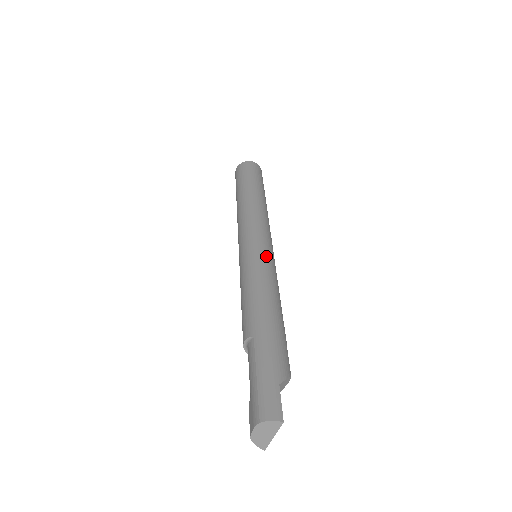
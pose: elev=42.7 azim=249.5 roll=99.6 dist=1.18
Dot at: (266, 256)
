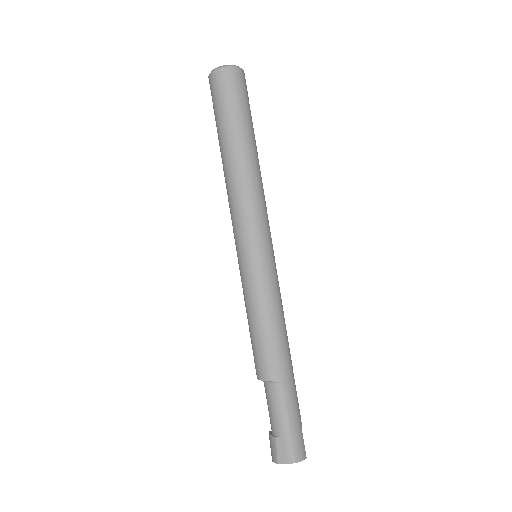
Dot at: occluded
